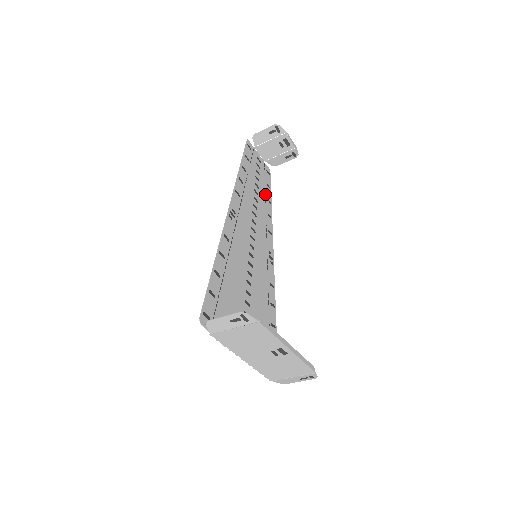
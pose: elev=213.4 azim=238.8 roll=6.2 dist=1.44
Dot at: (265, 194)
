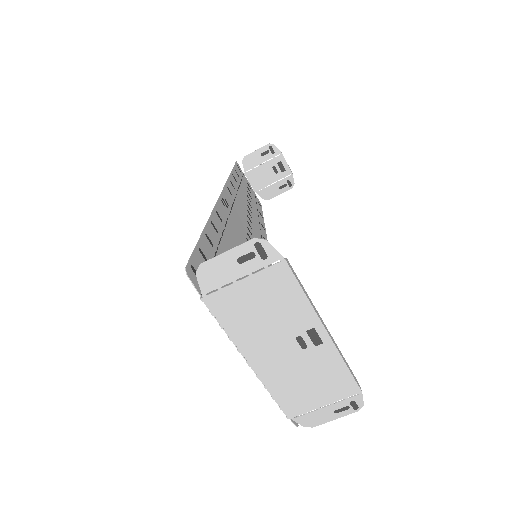
Dot at: (258, 218)
